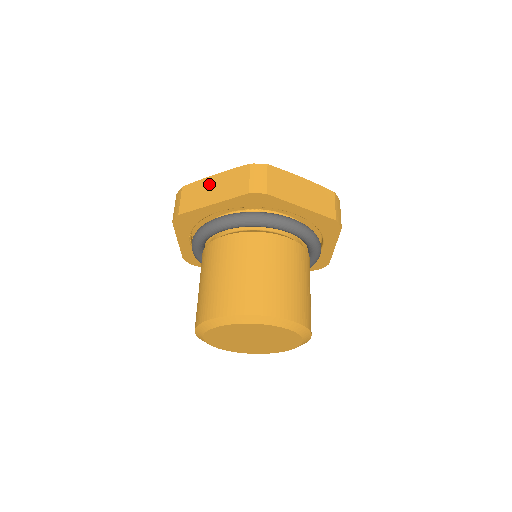
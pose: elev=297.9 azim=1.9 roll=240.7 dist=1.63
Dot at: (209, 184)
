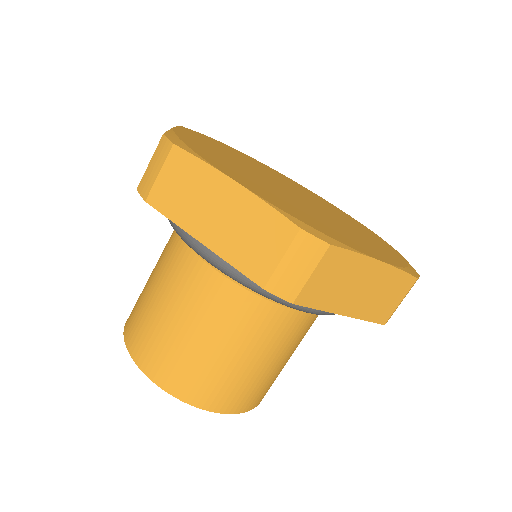
Dot at: occluded
